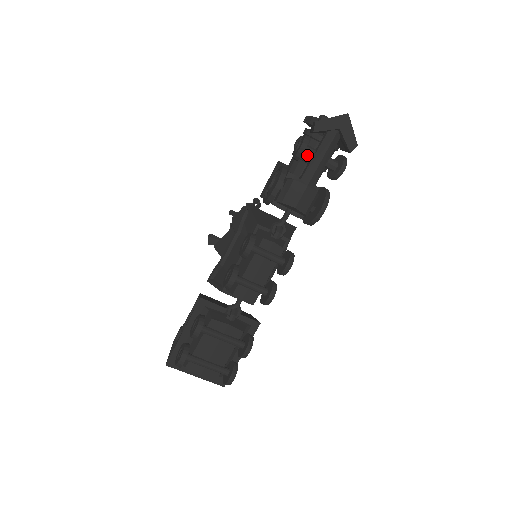
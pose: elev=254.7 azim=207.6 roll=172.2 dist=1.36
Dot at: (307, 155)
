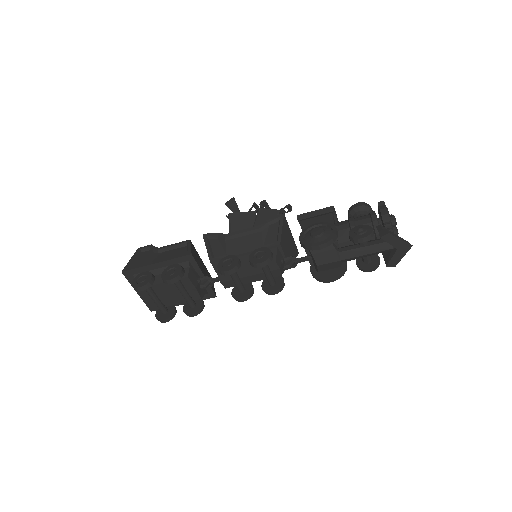
Dot at: occluded
